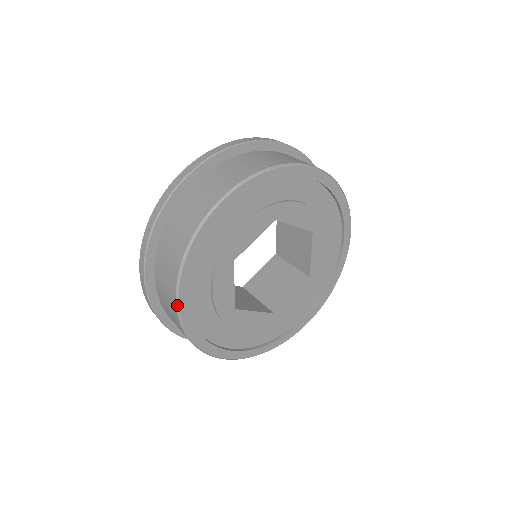
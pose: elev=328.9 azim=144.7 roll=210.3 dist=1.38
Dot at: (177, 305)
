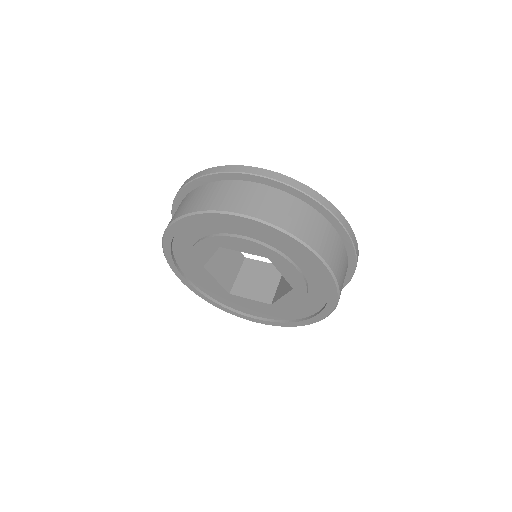
Dot at: (183, 282)
